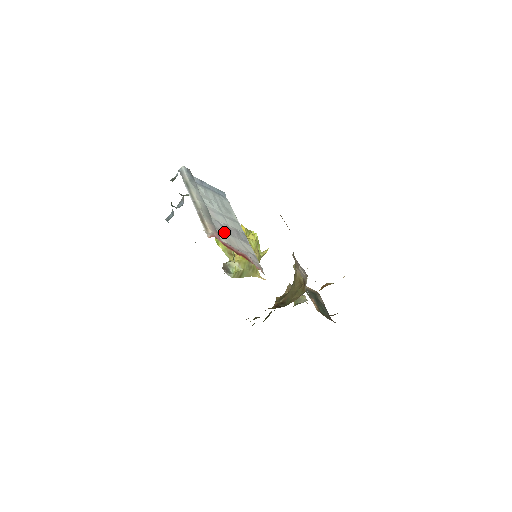
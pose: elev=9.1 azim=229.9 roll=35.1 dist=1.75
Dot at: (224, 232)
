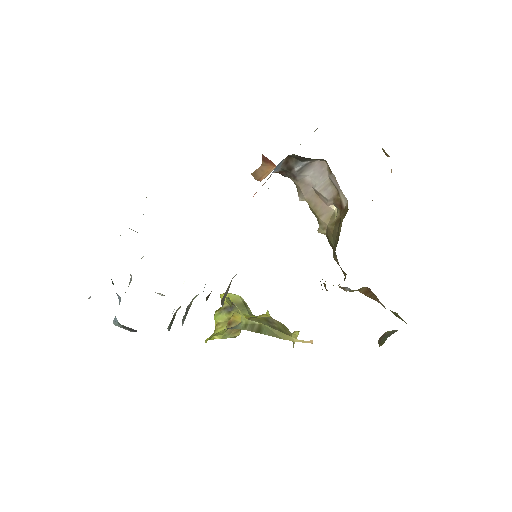
Dot at: occluded
